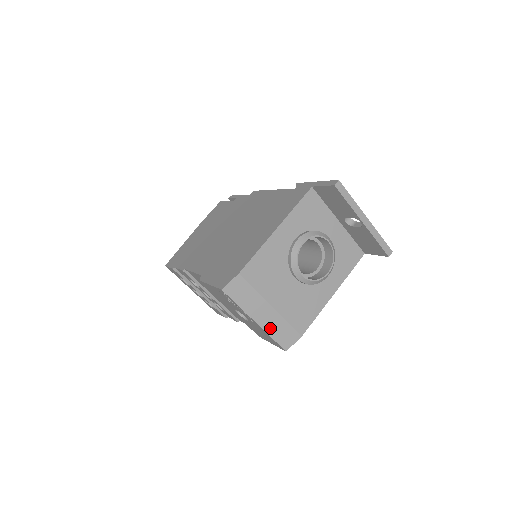
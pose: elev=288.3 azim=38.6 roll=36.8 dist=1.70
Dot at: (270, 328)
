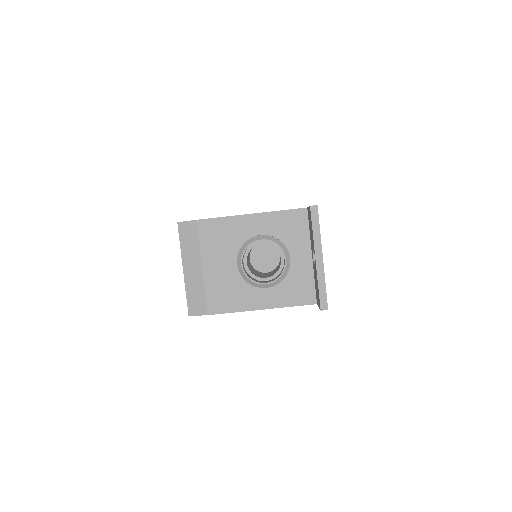
Dot at: (190, 285)
